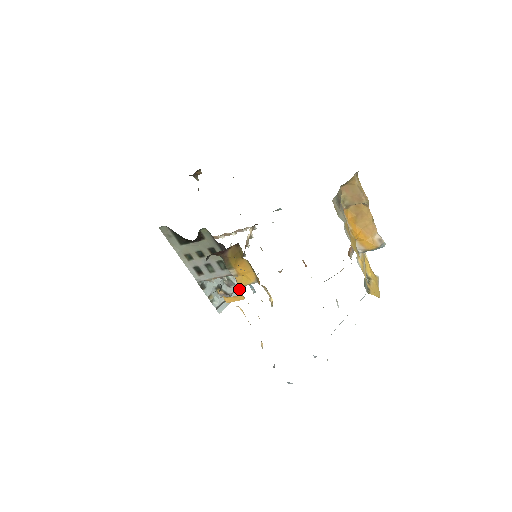
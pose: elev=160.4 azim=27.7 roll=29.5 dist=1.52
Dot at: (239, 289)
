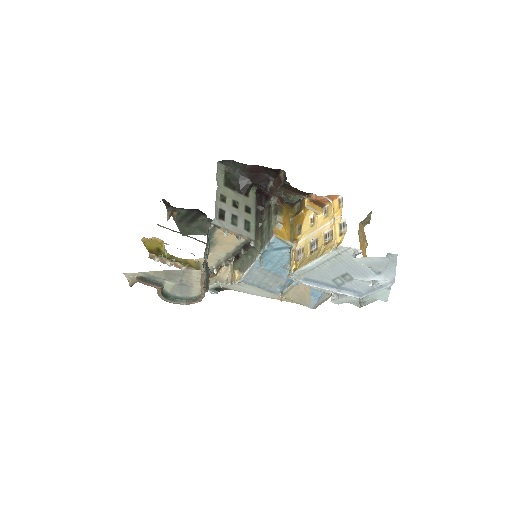
Dot at: occluded
